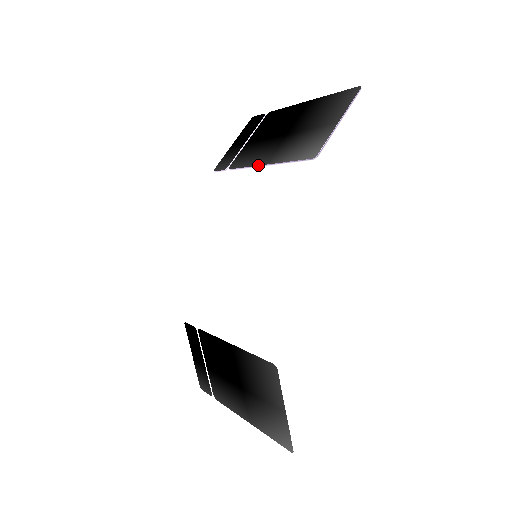
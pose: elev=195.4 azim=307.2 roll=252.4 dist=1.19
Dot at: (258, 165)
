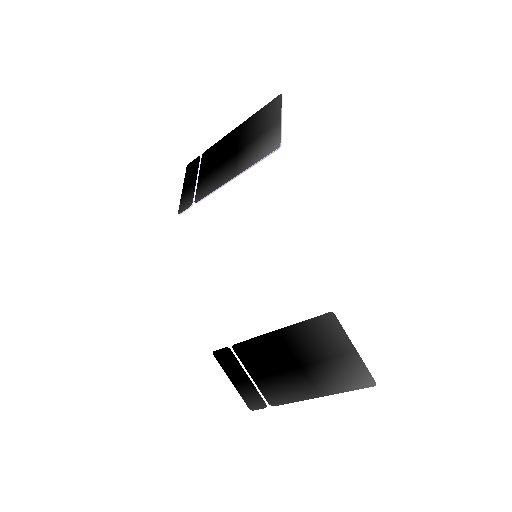
Dot at: (226, 182)
